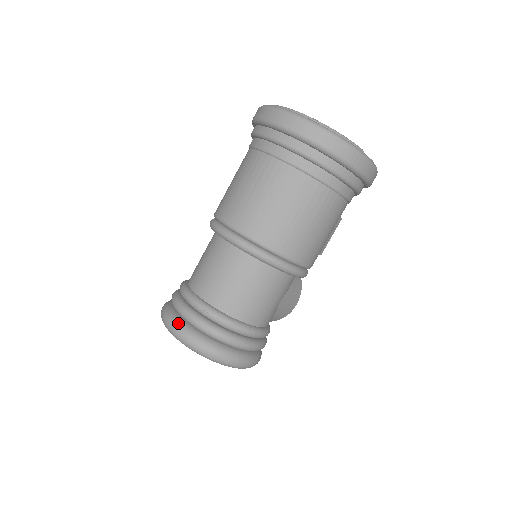
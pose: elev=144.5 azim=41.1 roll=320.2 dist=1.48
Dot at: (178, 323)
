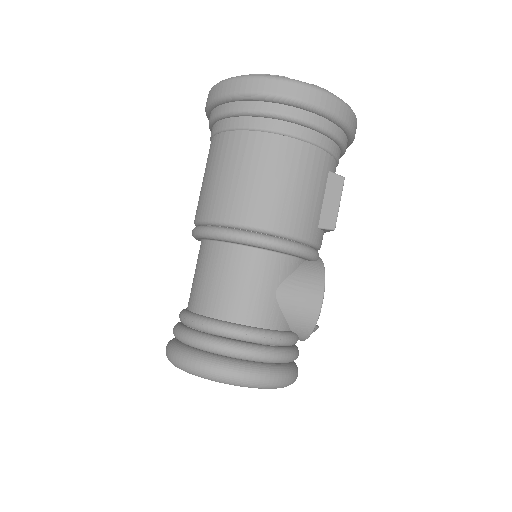
Dot at: (169, 343)
